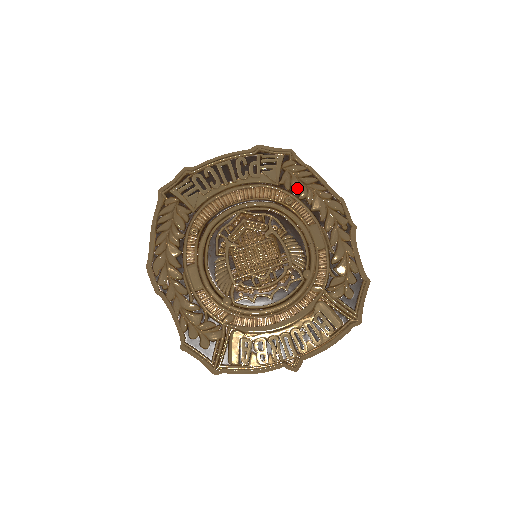
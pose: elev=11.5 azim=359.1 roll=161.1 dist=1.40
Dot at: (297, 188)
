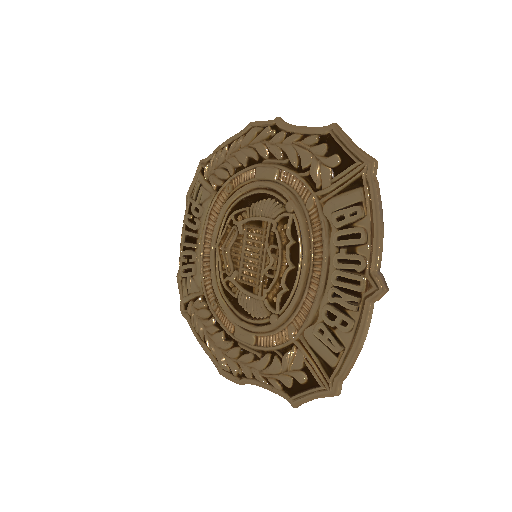
Dot at: (223, 173)
